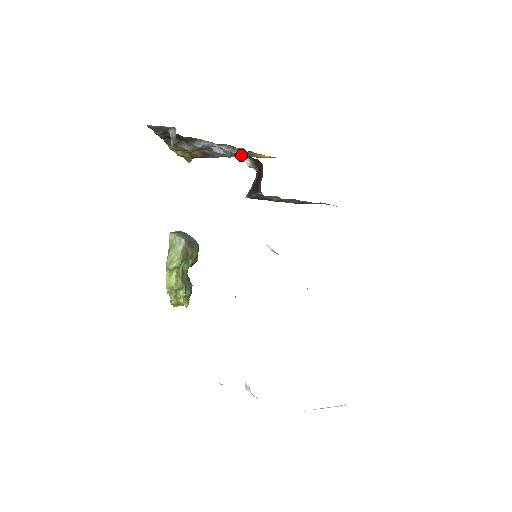
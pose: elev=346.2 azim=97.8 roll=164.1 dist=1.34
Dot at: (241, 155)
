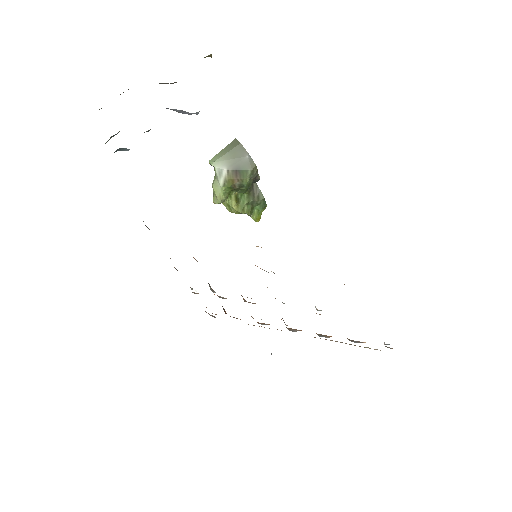
Dot at: occluded
